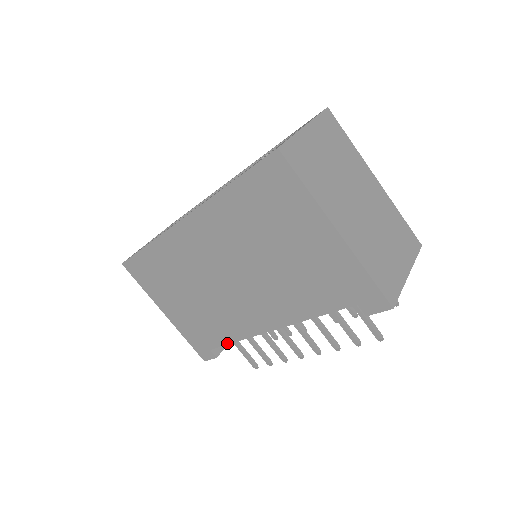
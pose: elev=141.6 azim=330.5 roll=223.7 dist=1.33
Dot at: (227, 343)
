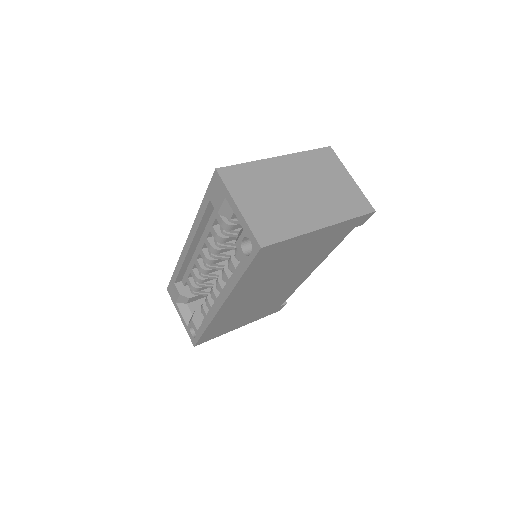
Dot at: occluded
